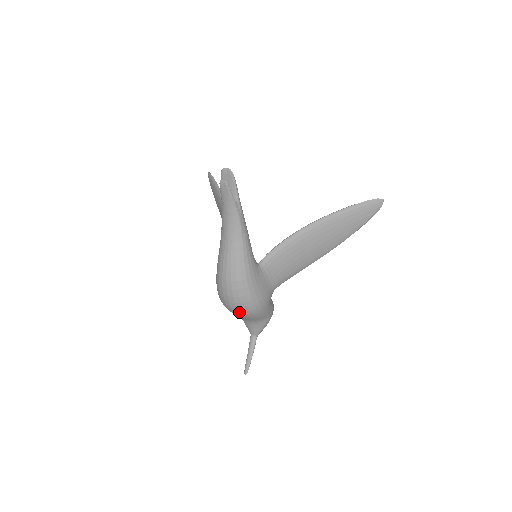
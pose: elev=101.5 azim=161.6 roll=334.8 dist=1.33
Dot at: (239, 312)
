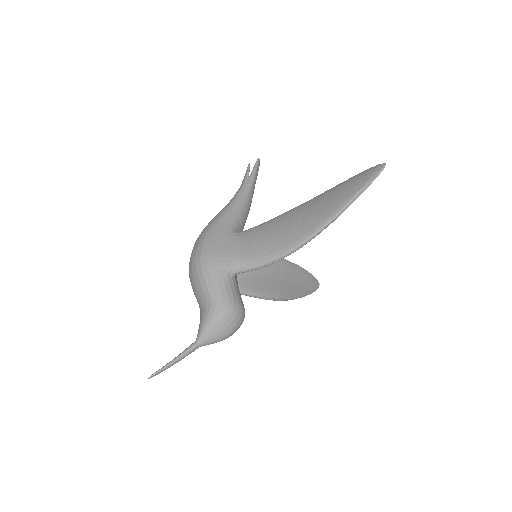
Dot at: (190, 268)
